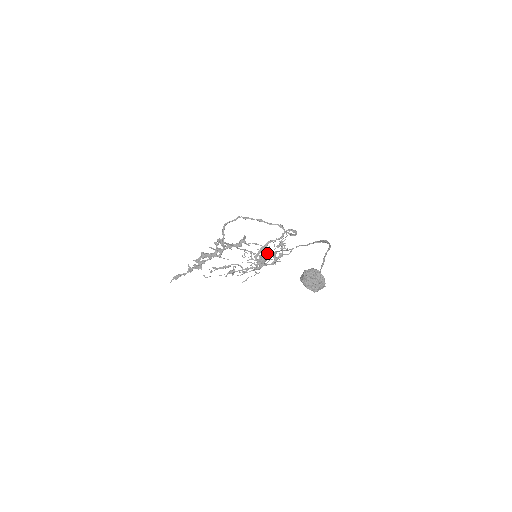
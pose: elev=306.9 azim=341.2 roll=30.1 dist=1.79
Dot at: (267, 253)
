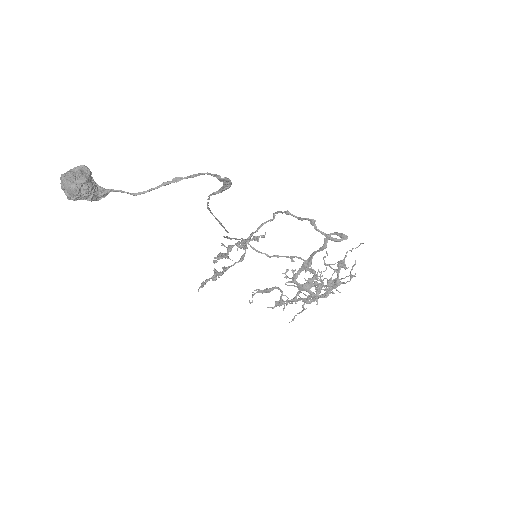
Dot at: (316, 276)
